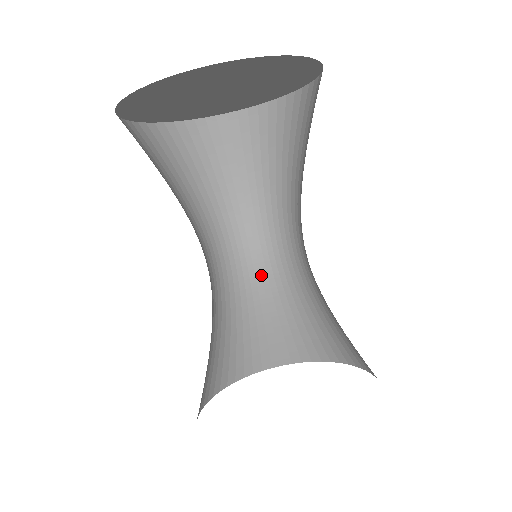
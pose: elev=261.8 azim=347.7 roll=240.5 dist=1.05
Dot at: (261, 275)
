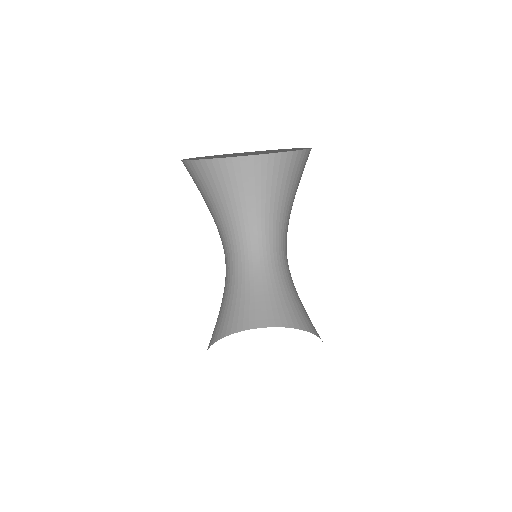
Dot at: (282, 267)
